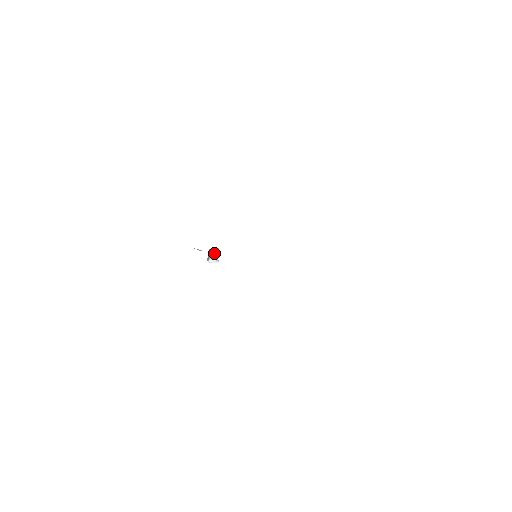
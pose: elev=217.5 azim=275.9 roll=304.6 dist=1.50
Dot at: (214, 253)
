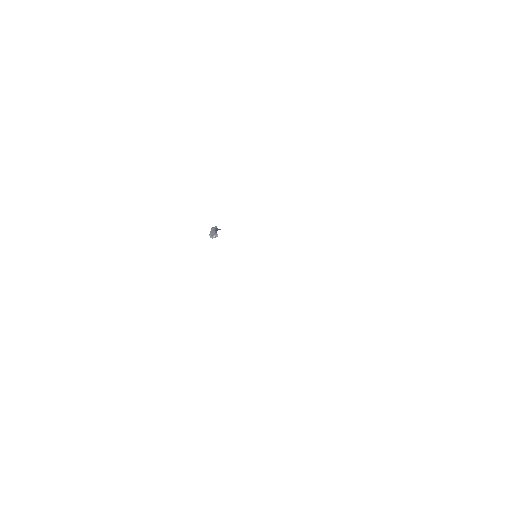
Dot at: occluded
